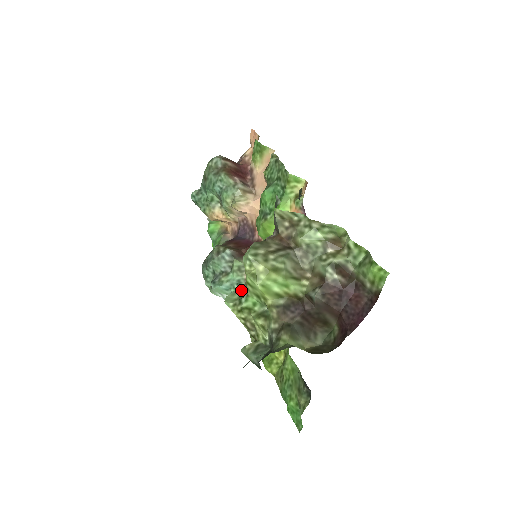
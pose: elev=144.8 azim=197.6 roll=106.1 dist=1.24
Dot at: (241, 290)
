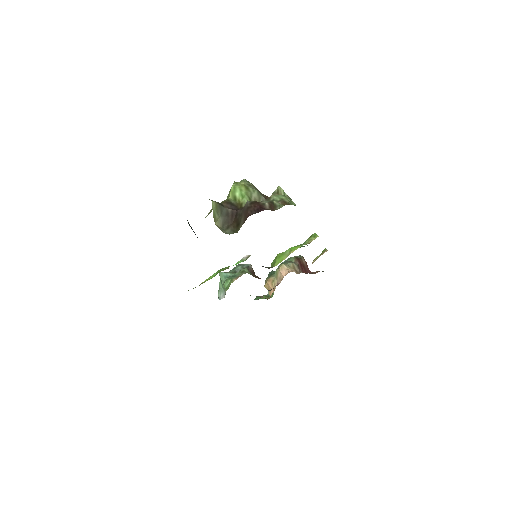
Dot at: occluded
